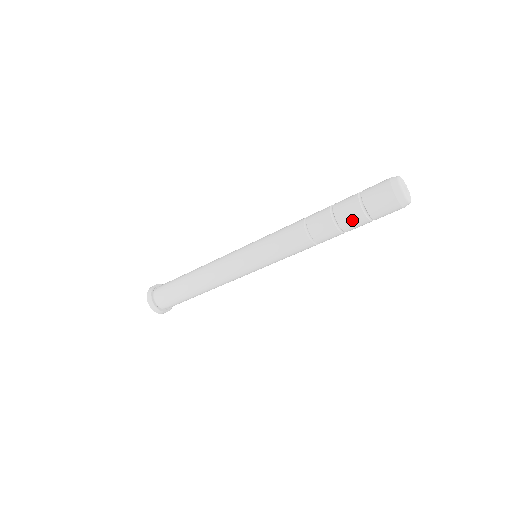
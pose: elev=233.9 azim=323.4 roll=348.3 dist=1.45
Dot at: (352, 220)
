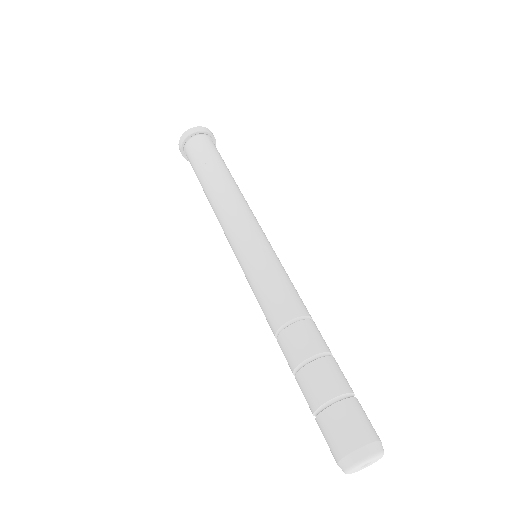
Dot at: (304, 394)
